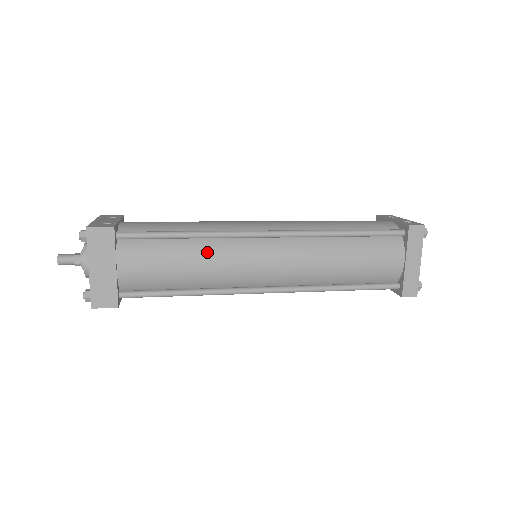
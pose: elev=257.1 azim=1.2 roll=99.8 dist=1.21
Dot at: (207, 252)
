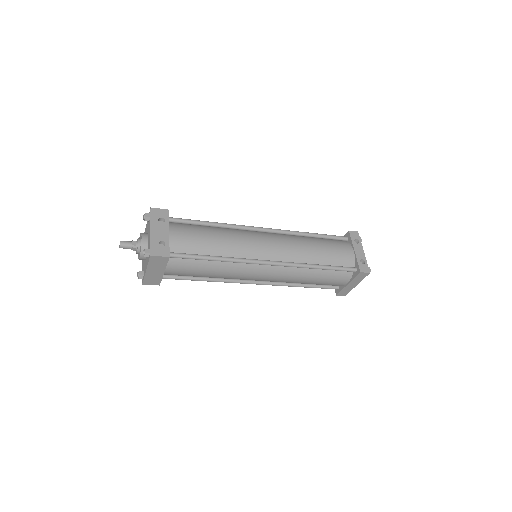
Dot at: (226, 269)
